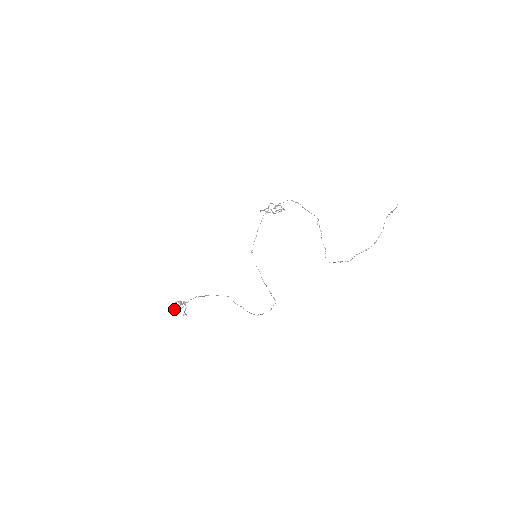
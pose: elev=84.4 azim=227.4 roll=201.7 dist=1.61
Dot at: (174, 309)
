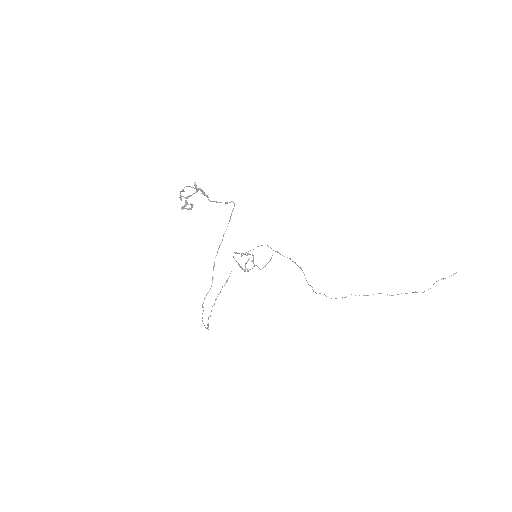
Dot at: occluded
